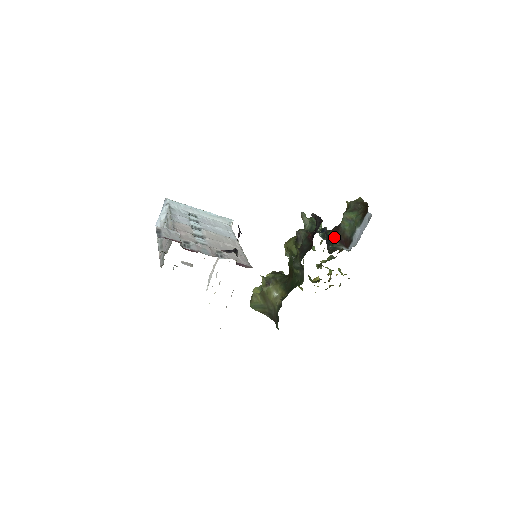
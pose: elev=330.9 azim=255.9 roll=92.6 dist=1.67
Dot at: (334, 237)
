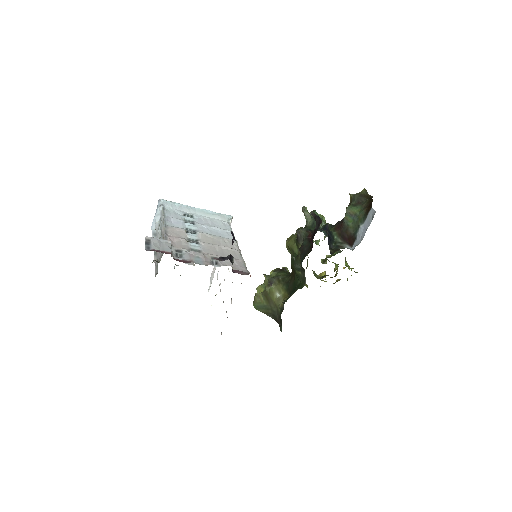
Dot at: (337, 234)
